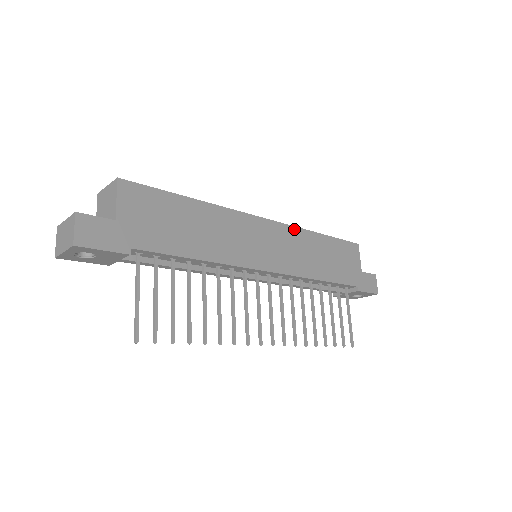
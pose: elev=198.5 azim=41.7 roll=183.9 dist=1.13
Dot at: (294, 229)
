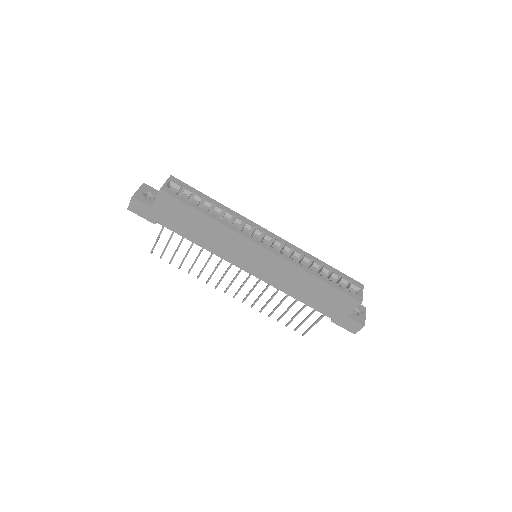
Dot at: (290, 264)
